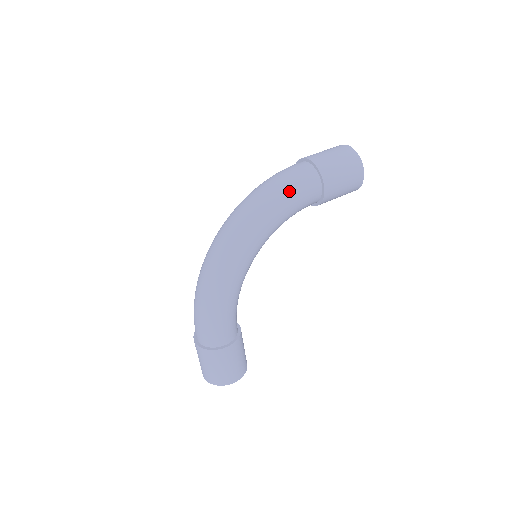
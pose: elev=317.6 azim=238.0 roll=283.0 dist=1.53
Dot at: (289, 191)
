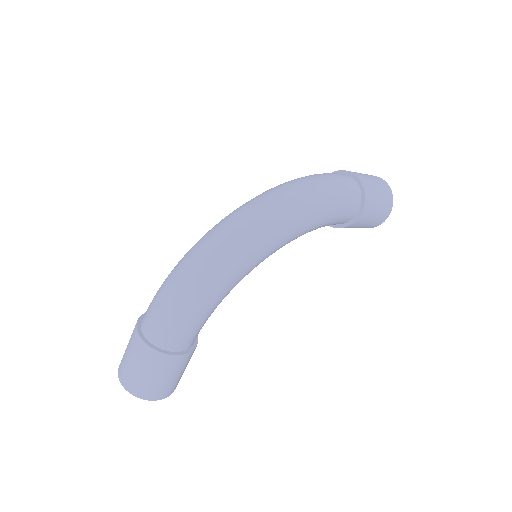
Dot at: (335, 201)
